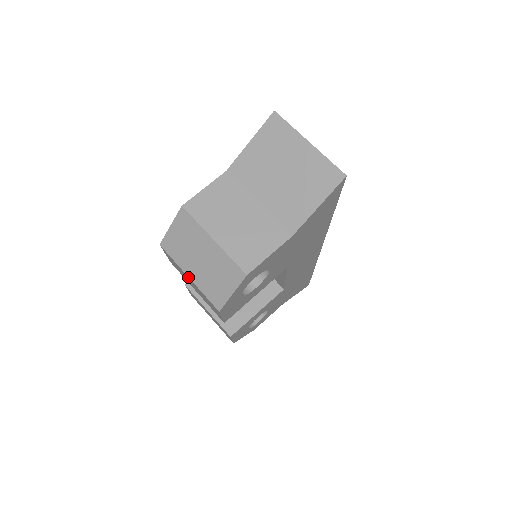
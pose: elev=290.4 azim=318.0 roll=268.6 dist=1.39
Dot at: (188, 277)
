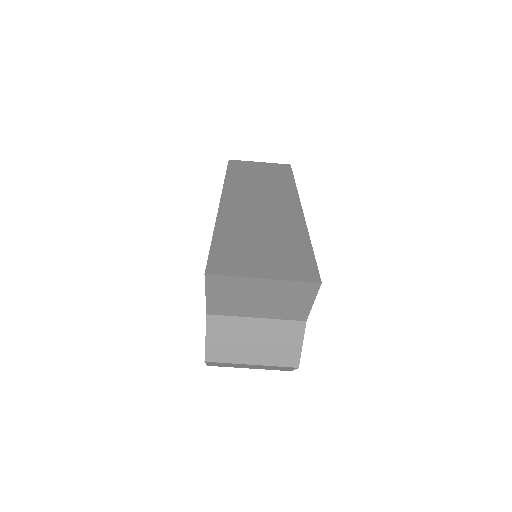
Dot at: occluded
